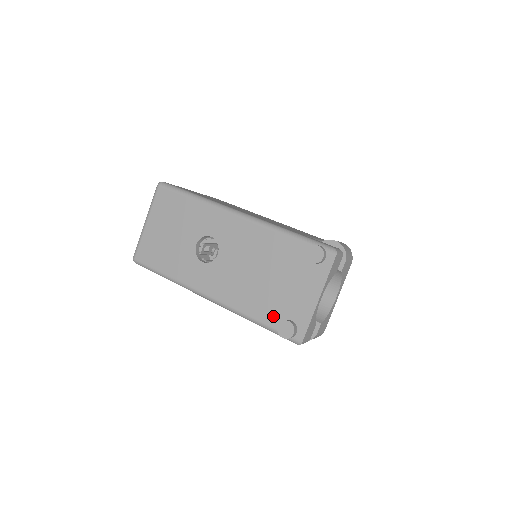
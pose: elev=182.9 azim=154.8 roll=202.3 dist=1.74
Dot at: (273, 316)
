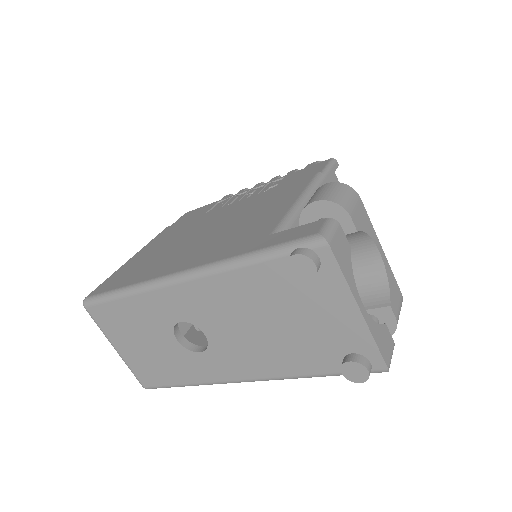
Dot at: (326, 361)
